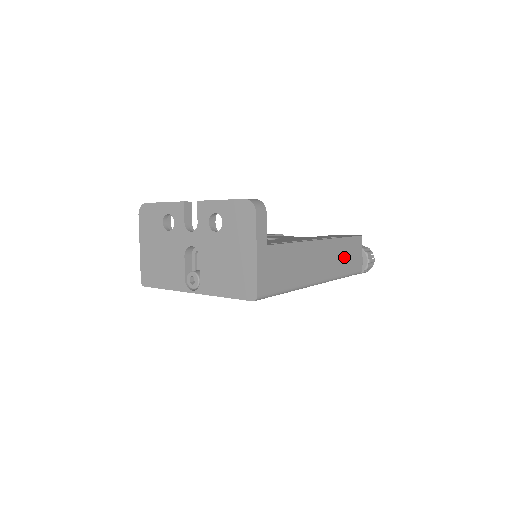
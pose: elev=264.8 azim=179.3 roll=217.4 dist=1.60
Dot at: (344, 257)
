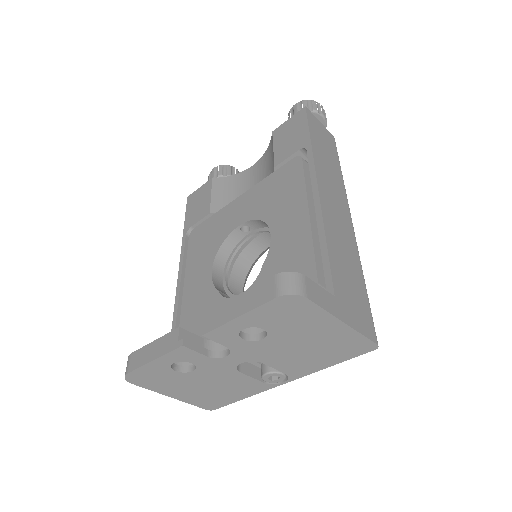
Dot at: (327, 157)
